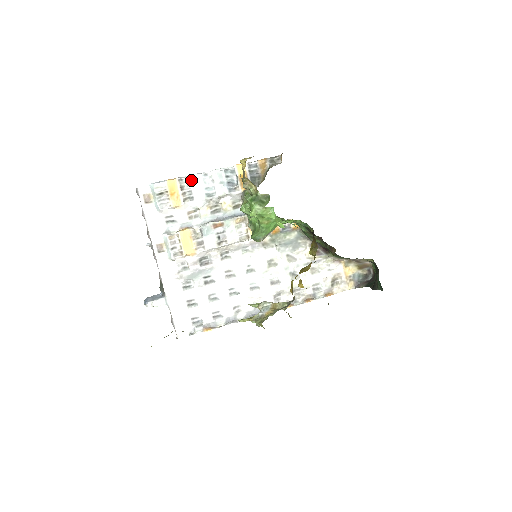
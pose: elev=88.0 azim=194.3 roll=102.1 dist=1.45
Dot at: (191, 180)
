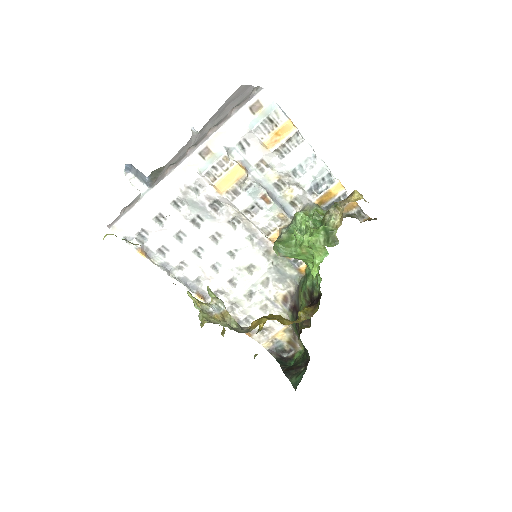
Dot at: (302, 145)
